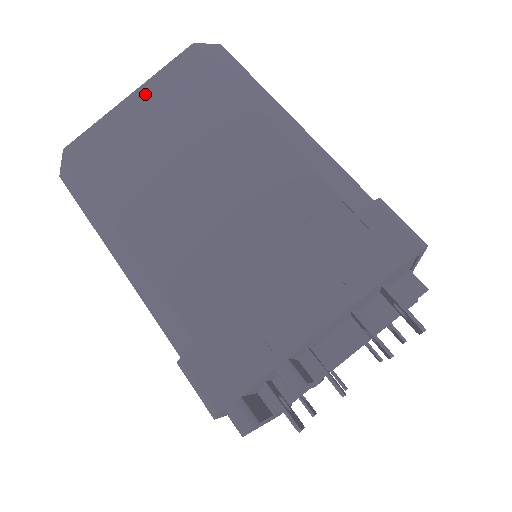
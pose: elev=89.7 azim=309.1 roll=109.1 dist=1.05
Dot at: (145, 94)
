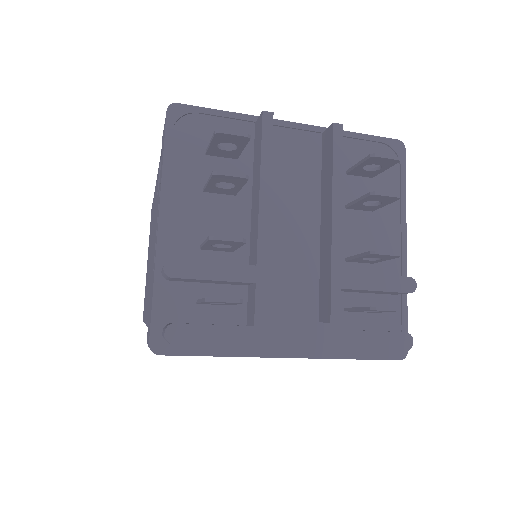
Dot at: occluded
